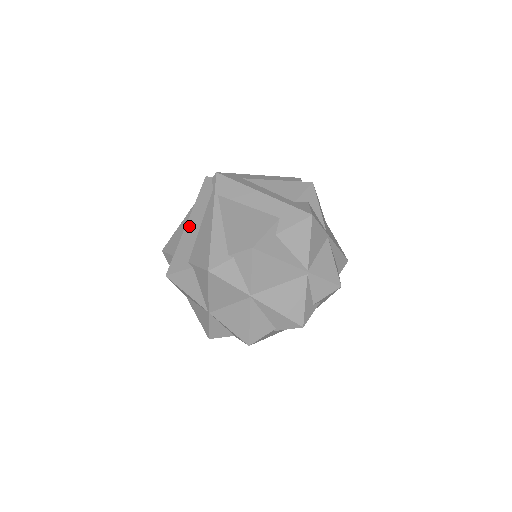
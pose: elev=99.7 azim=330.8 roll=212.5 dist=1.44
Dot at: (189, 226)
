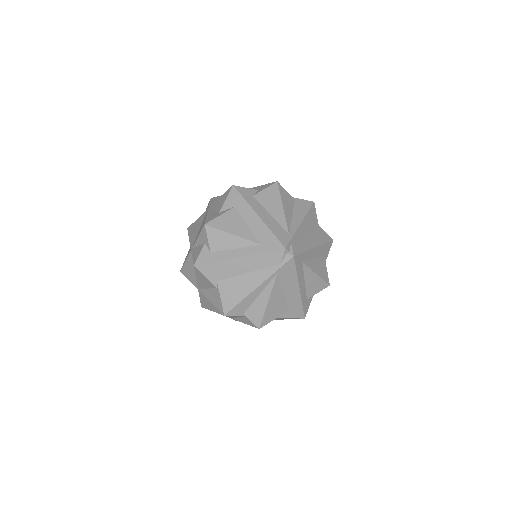
Dot at: (240, 262)
